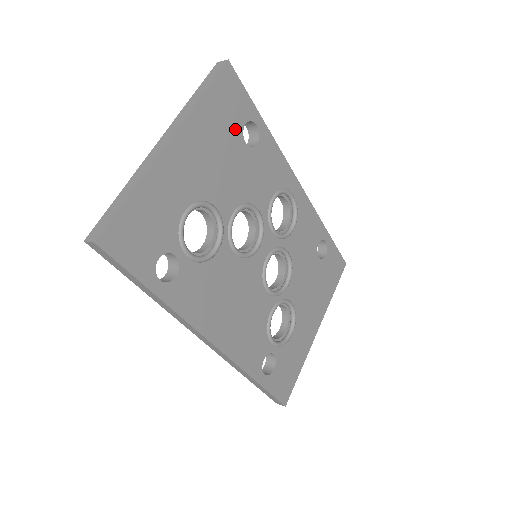
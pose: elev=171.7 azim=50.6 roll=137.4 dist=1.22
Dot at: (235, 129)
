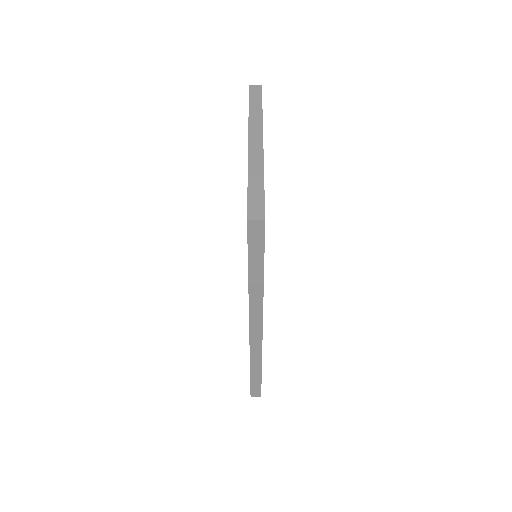
Dot at: occluded
